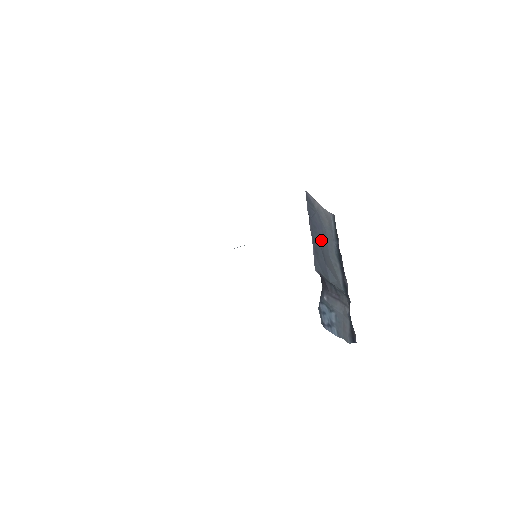
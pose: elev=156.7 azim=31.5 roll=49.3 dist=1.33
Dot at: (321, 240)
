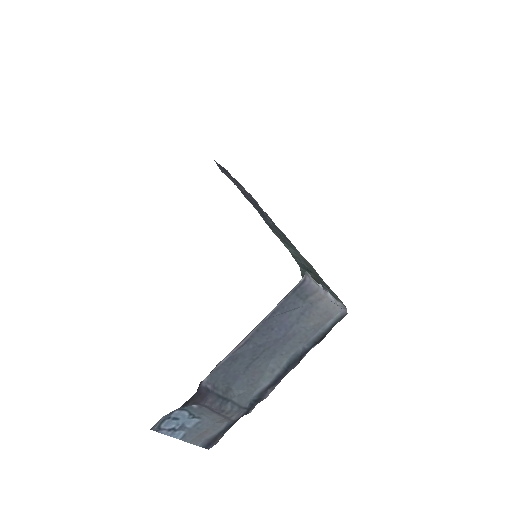
Dot at: (268, 343)
